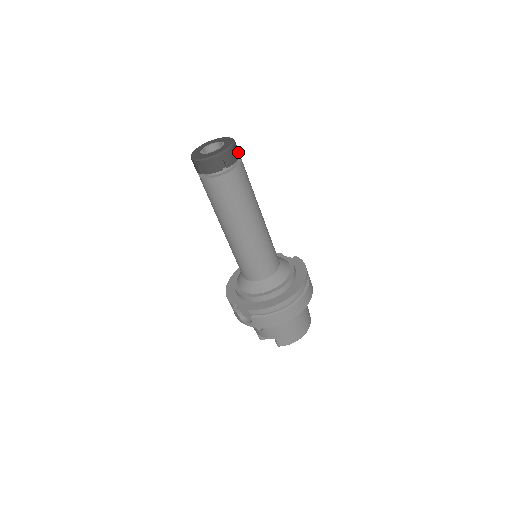
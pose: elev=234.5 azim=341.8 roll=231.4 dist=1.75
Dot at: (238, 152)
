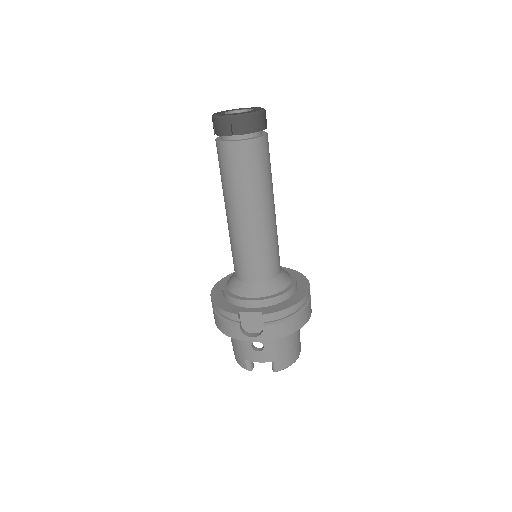
Dot at: occluded
